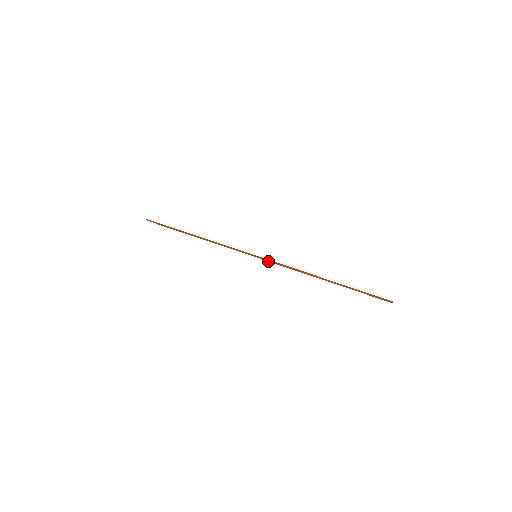
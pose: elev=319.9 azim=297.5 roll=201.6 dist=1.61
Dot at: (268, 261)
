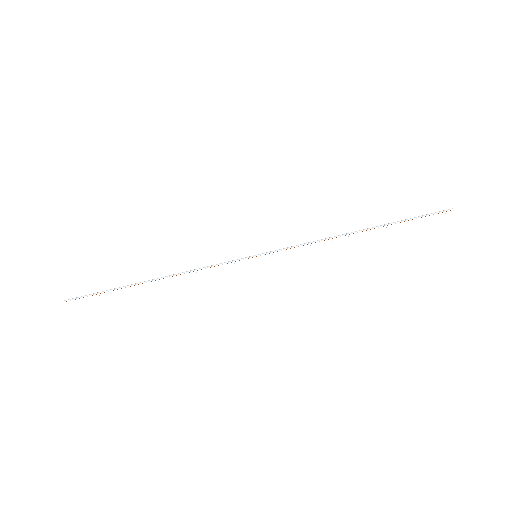
Dot at: (276, 252)
